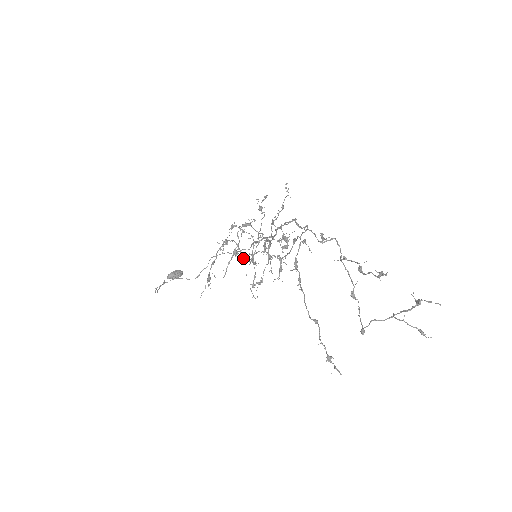
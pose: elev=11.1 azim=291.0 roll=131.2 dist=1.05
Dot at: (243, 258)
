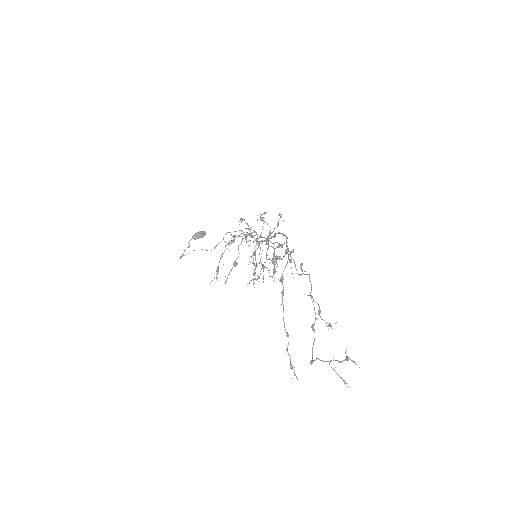
Dot at: (252, 237)
